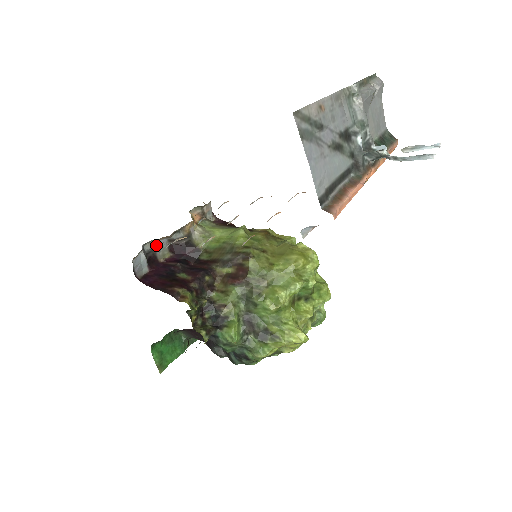
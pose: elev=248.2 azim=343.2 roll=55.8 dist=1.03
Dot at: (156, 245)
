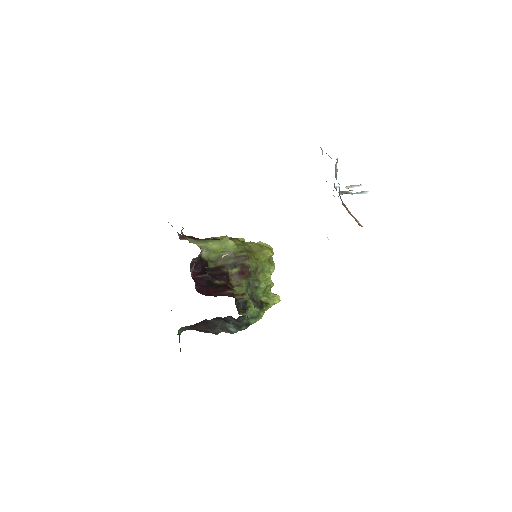
Dot at: (194, 265)
